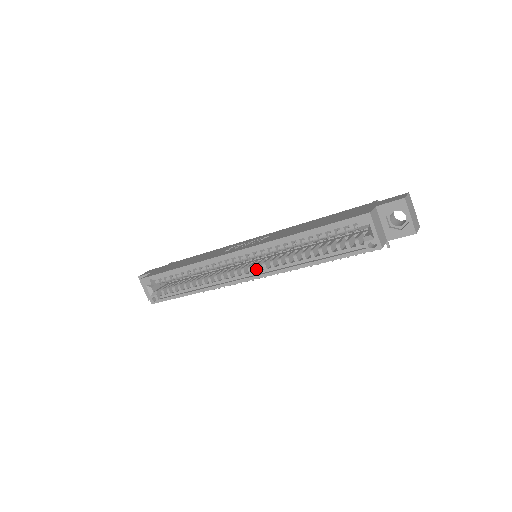
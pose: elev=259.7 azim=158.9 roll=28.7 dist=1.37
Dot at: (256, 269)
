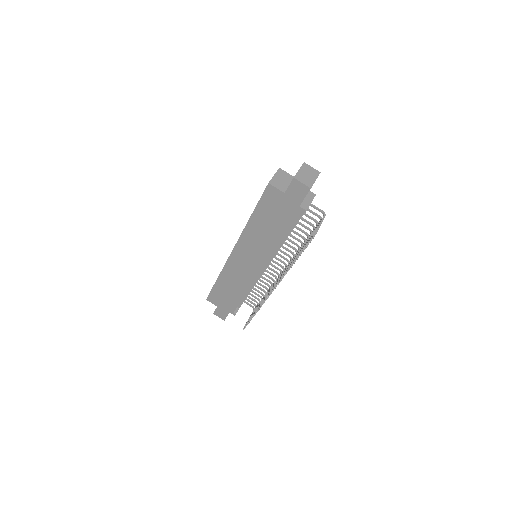
Dot at: occluded
